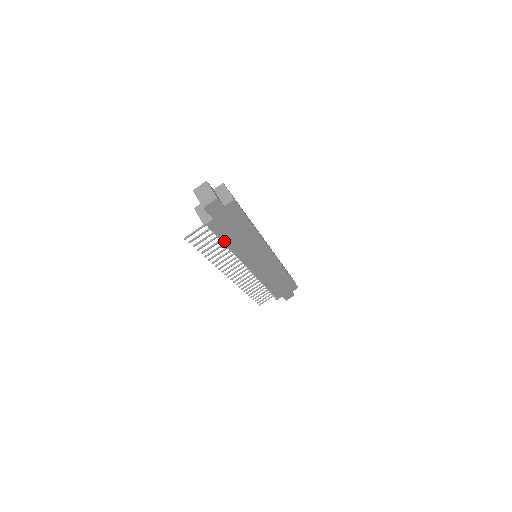
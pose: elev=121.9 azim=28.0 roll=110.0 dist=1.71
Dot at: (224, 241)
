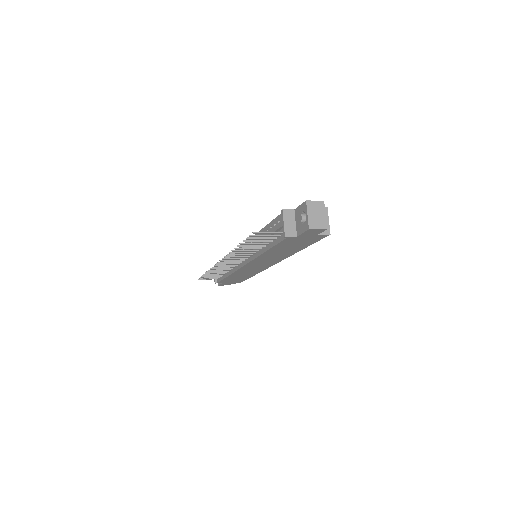
Dot at: (271, 248)
